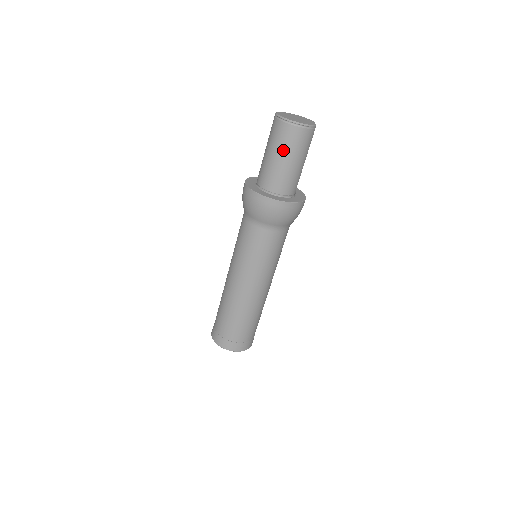
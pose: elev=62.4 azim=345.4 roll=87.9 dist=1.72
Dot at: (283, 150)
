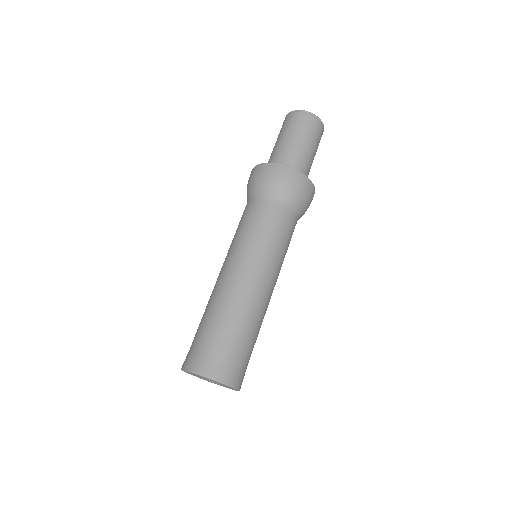
Dot at: (308, 138)
